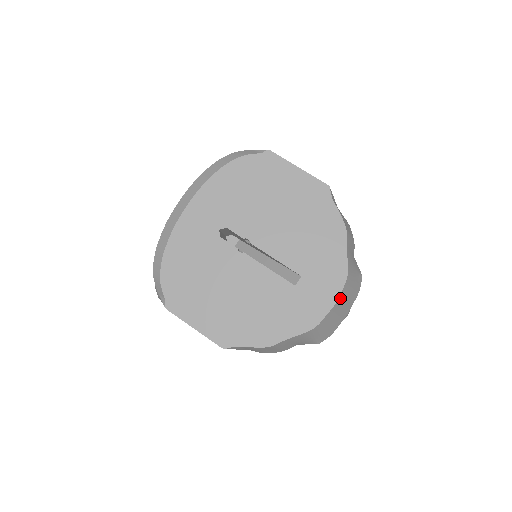
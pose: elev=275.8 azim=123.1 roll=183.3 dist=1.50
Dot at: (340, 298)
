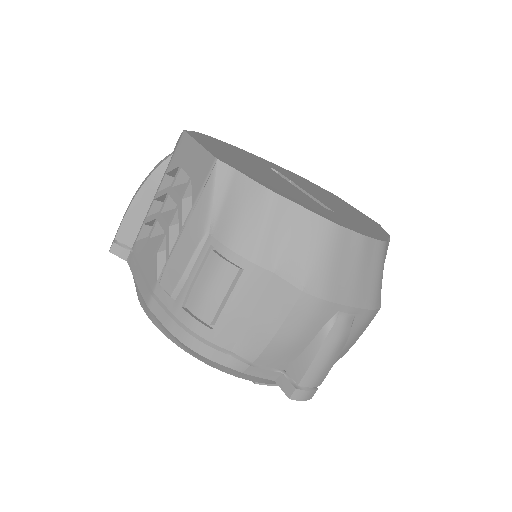
Dot at: (369, 246)
